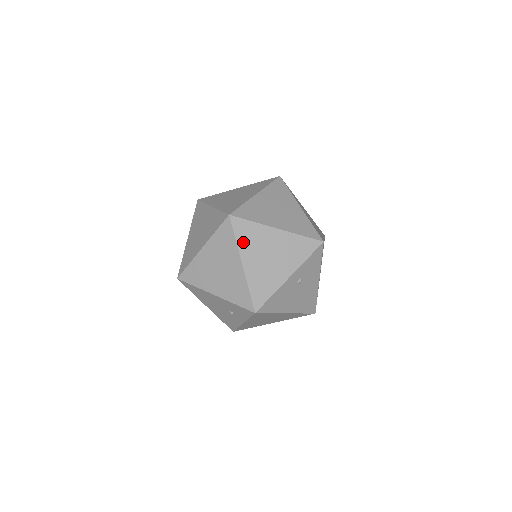
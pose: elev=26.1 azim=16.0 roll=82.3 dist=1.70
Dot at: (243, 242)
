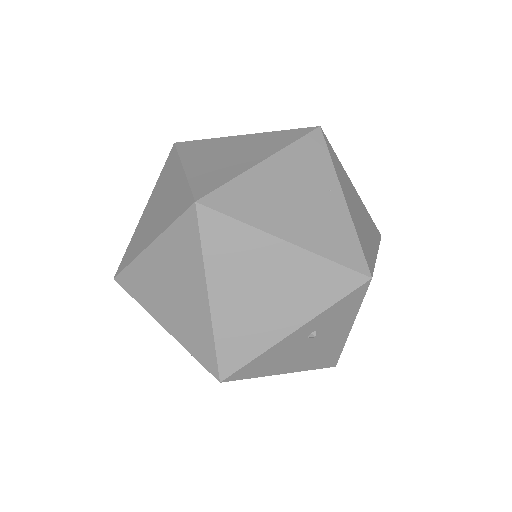
Dot at: (216, 257)
